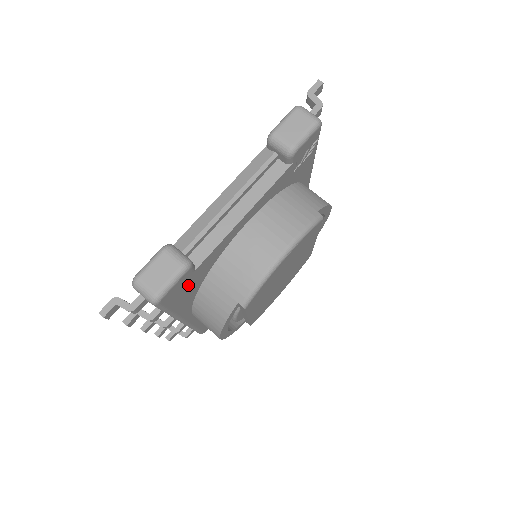
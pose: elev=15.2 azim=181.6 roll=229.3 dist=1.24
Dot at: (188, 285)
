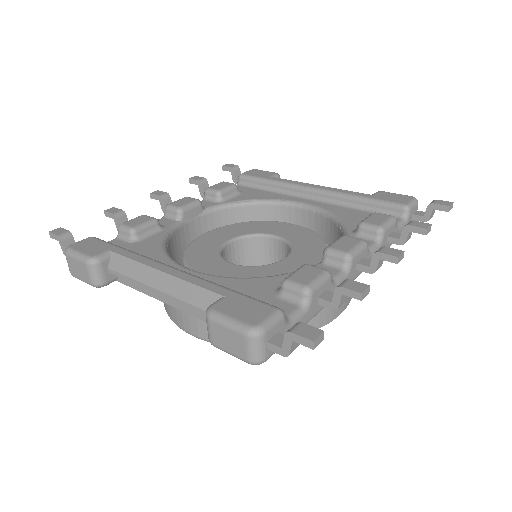
Dot at: occluded
